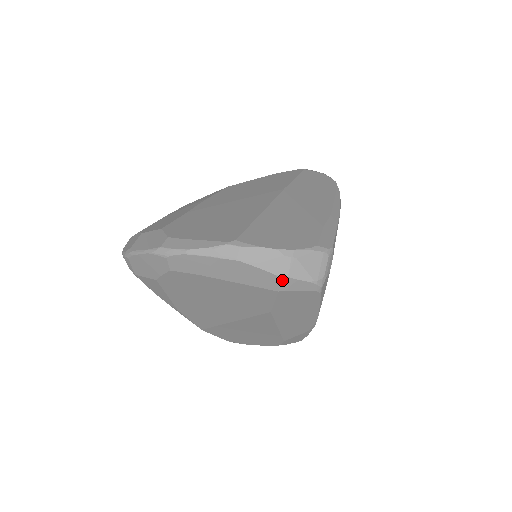
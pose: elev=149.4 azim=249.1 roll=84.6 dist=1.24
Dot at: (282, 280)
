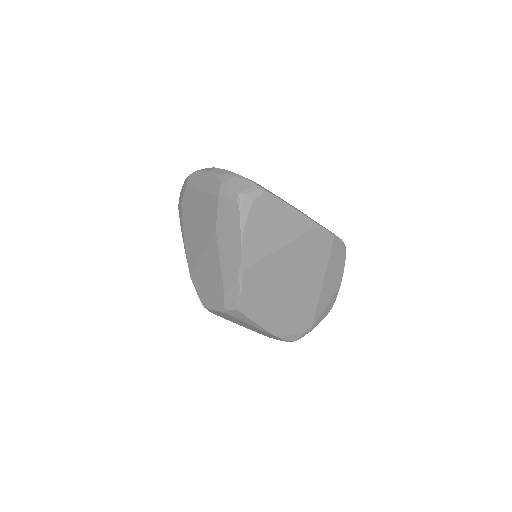
Dot at: (222, 186)
